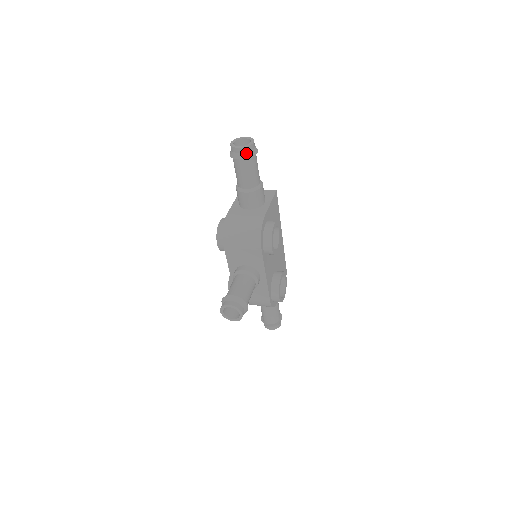
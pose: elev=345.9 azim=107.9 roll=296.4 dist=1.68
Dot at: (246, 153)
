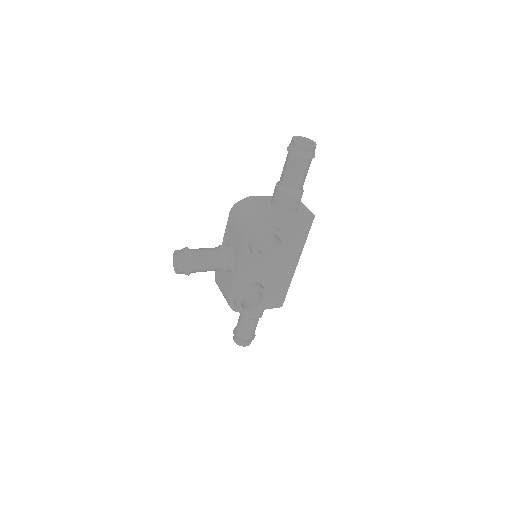
Dot at: (297, 150)
